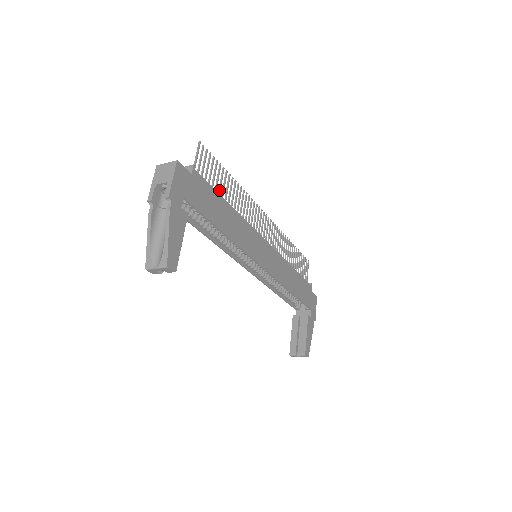
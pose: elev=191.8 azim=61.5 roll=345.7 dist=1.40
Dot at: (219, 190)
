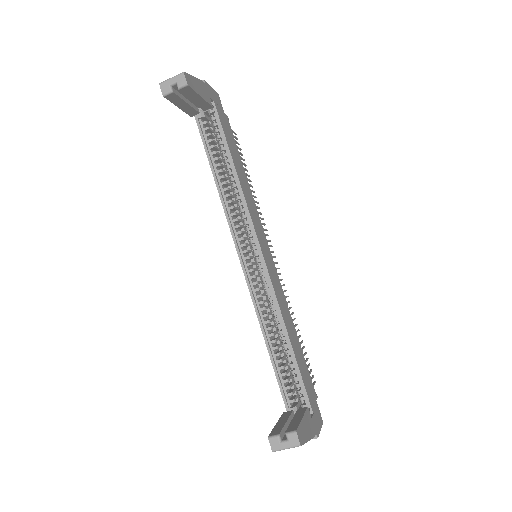
Dot at: occluded
